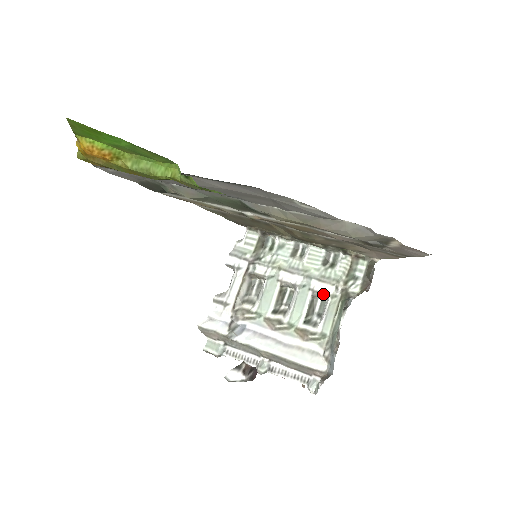
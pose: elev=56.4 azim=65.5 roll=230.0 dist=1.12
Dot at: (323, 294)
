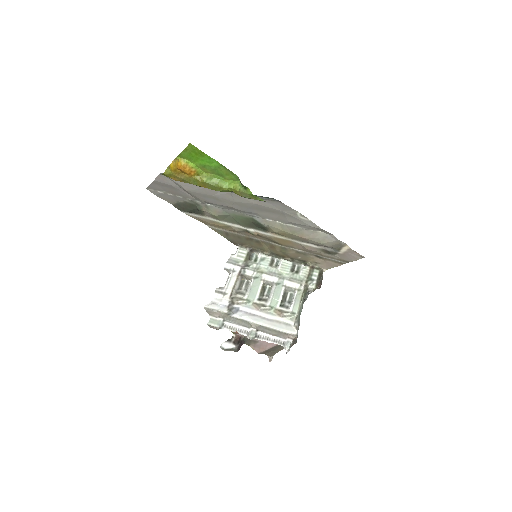
Dot at: (292, 289)
